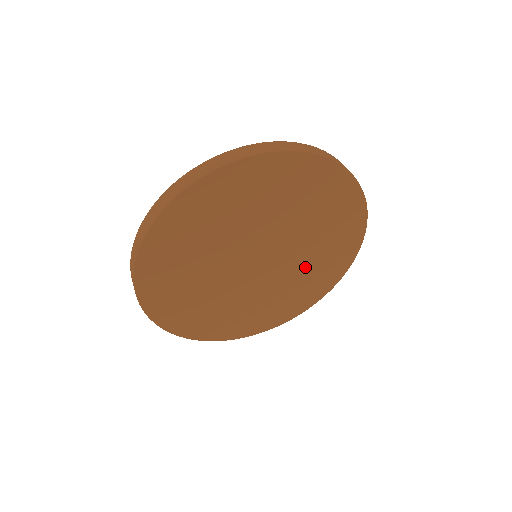
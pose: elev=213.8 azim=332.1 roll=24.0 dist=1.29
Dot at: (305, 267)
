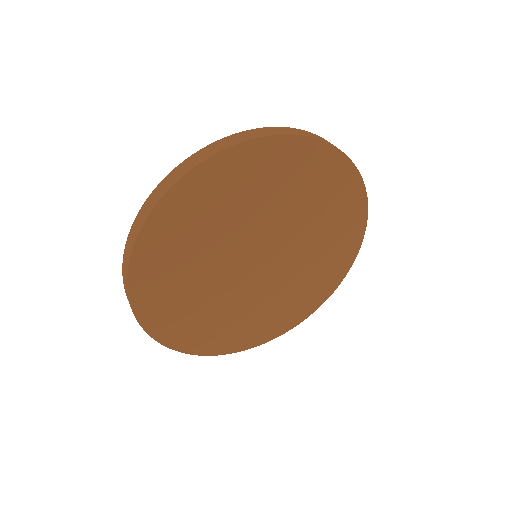
Dot at: (271, 301)
